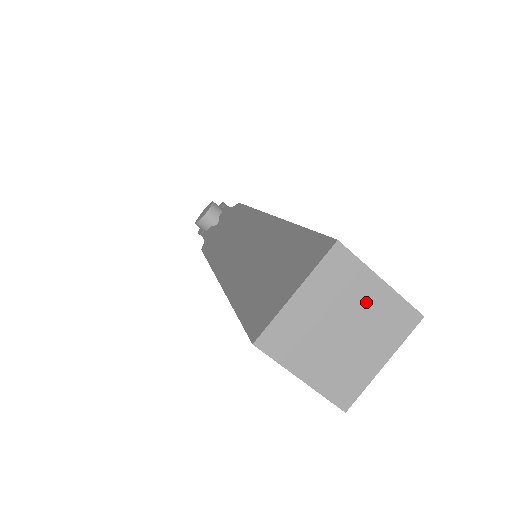
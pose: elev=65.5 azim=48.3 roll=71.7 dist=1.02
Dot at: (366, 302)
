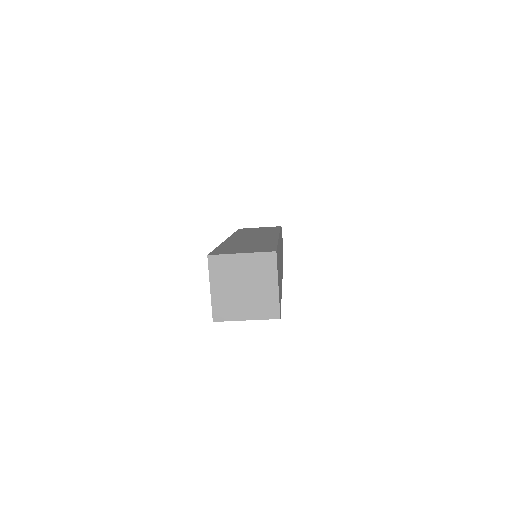
Dot at: (243, 268)
